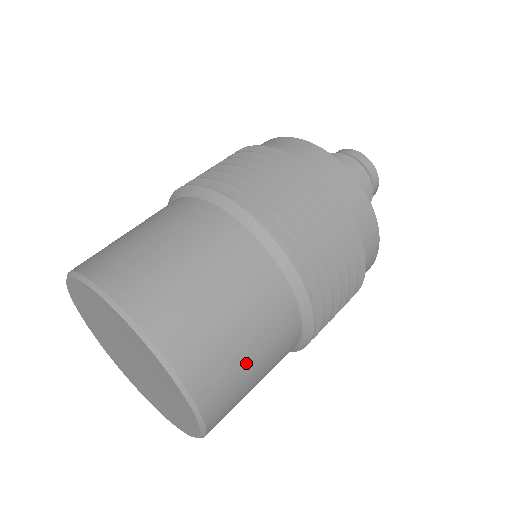
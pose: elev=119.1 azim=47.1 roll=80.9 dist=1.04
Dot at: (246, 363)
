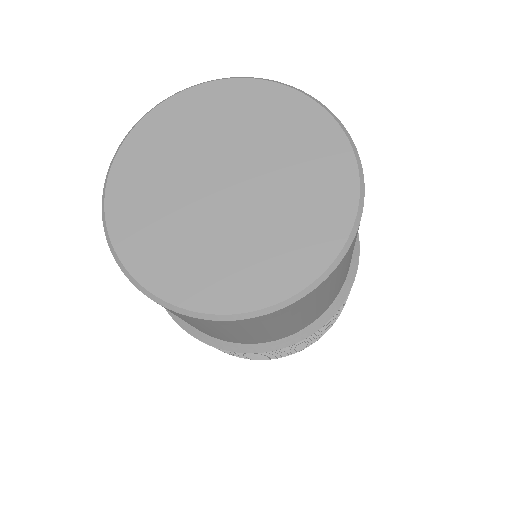
Dot at: occluded
